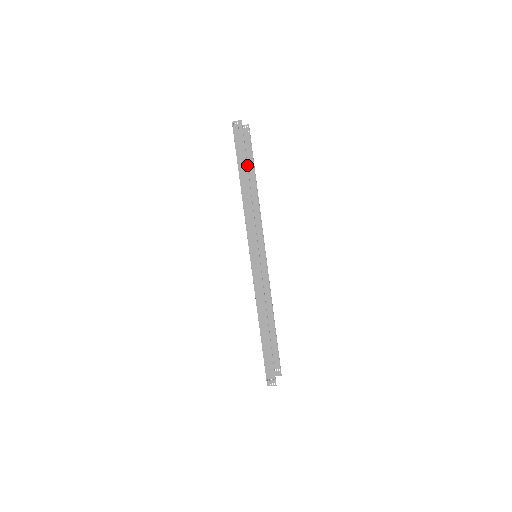
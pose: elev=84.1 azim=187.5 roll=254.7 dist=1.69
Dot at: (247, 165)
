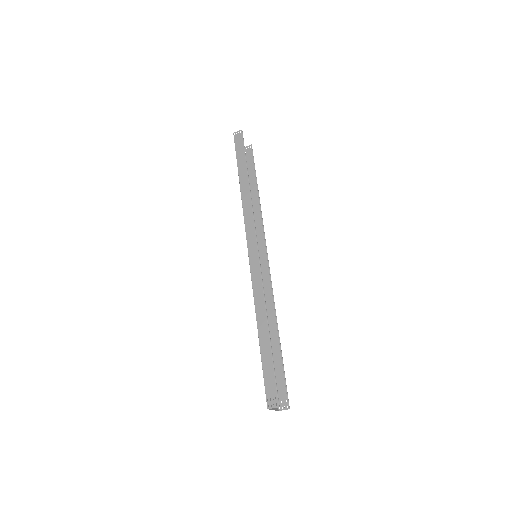
Dot at: (246, 165)
